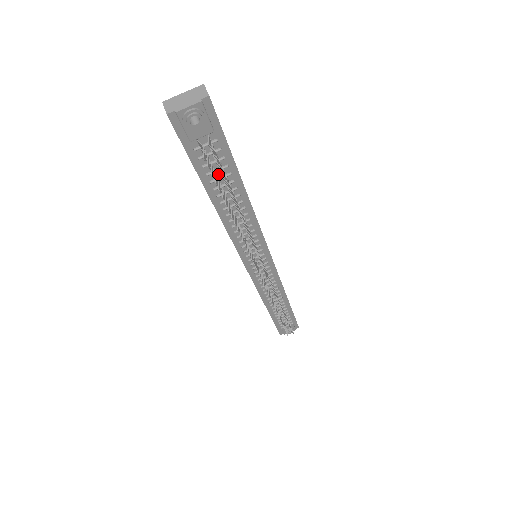
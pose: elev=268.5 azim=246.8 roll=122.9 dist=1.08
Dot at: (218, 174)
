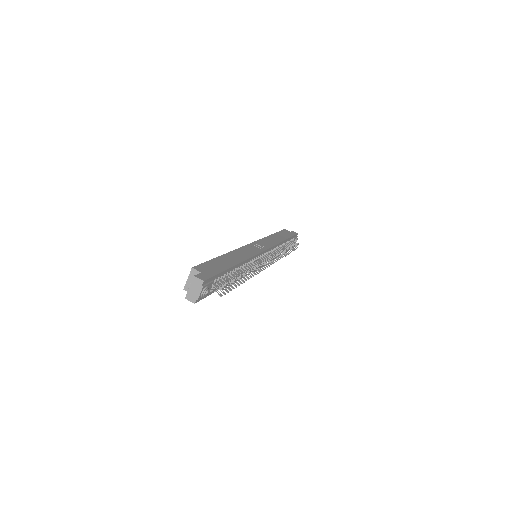
Dot at: occluded
